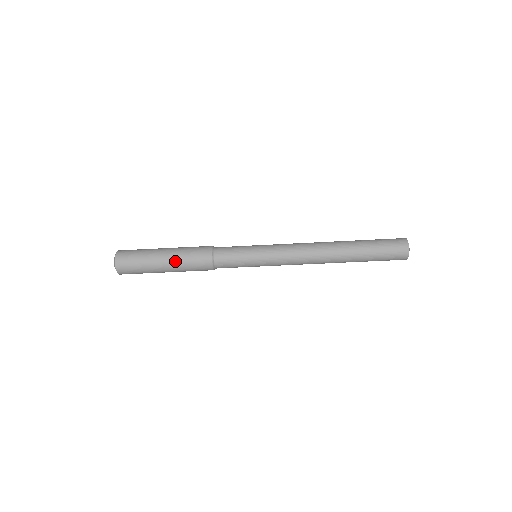
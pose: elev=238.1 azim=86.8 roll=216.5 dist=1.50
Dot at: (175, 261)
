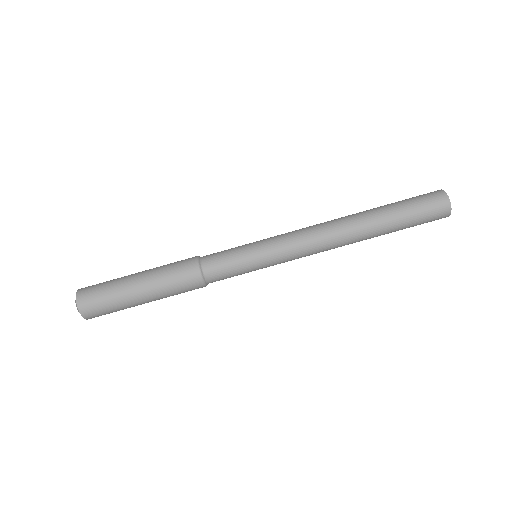
Dot at: (156, 292)
